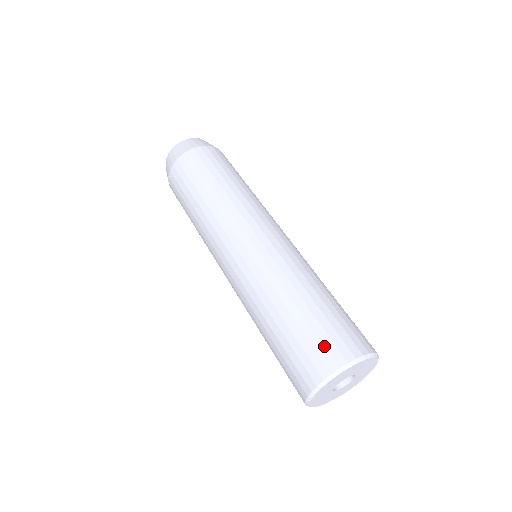
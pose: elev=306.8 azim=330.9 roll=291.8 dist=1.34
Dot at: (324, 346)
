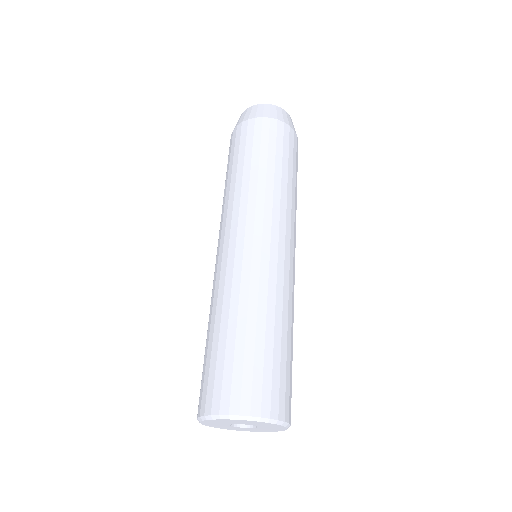
Dot at: (203, 388)
